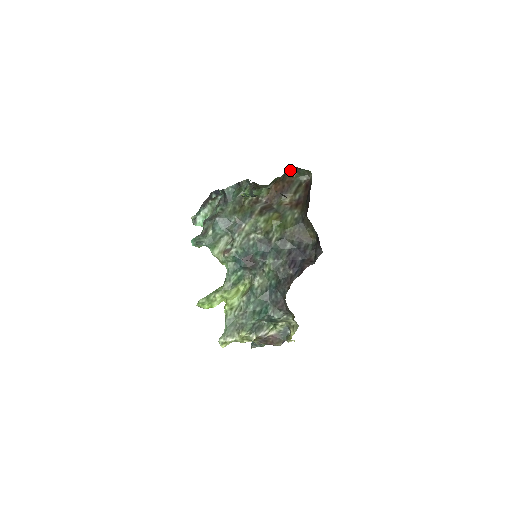
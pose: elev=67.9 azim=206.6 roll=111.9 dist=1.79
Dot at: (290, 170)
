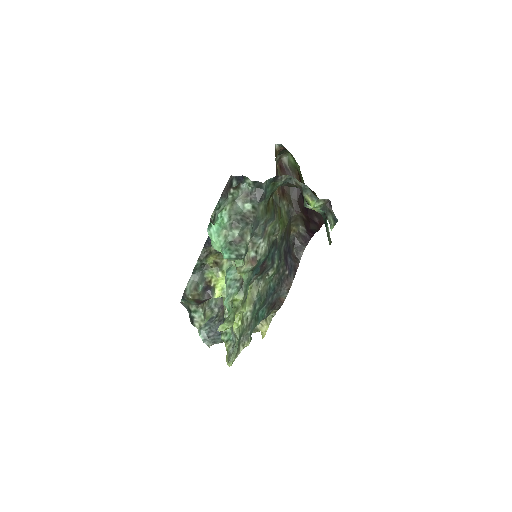
Dot at: (276, 148)
